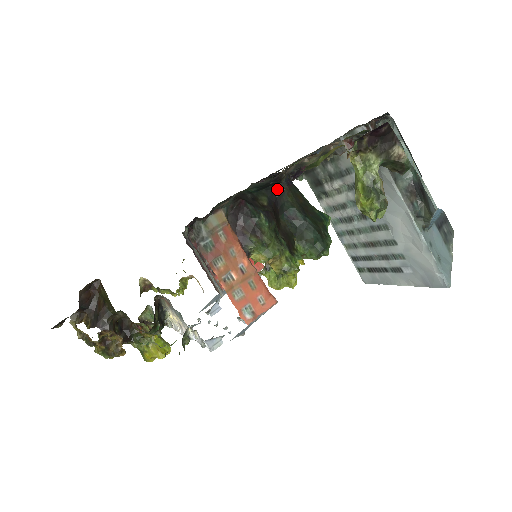
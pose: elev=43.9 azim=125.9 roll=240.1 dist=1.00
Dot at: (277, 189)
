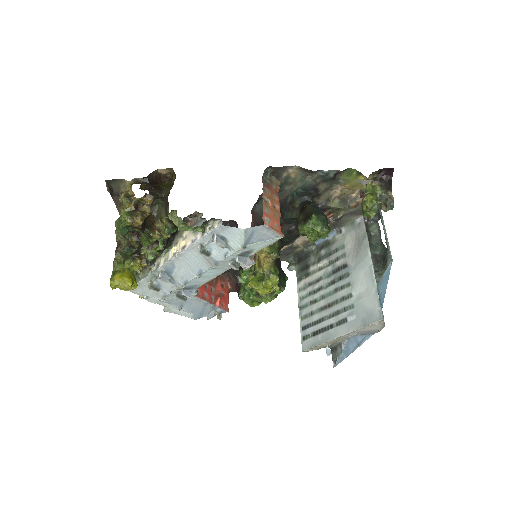
Dot at: (310, 201)
